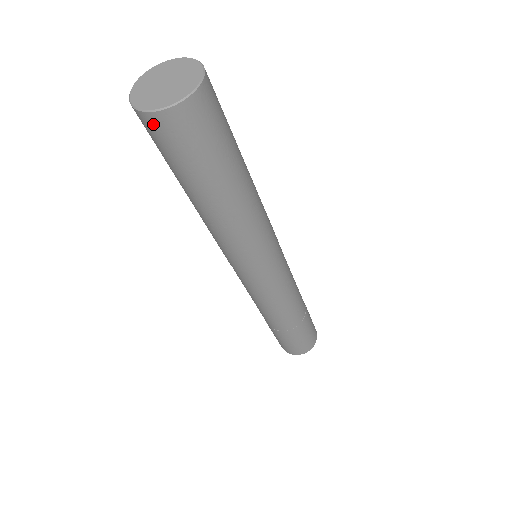
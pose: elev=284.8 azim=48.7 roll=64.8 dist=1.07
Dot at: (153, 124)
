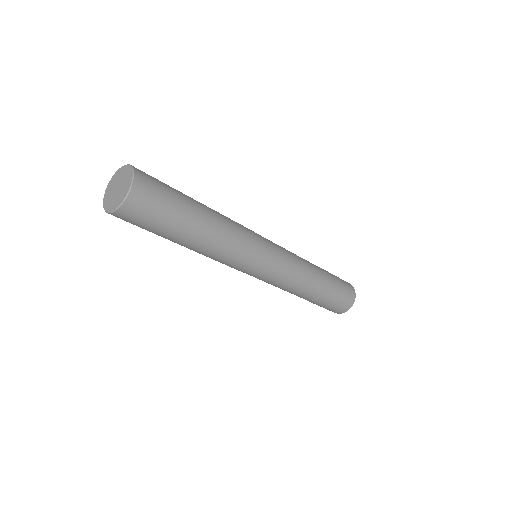
Dot at: (122, 216)
